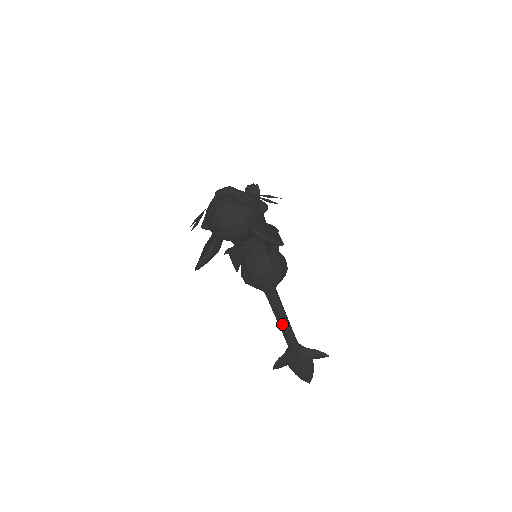
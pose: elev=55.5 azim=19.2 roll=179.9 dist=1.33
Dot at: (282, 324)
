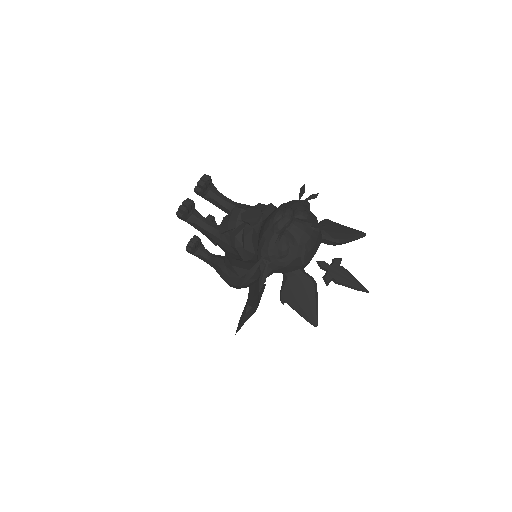
Dot at: (258, 294)
